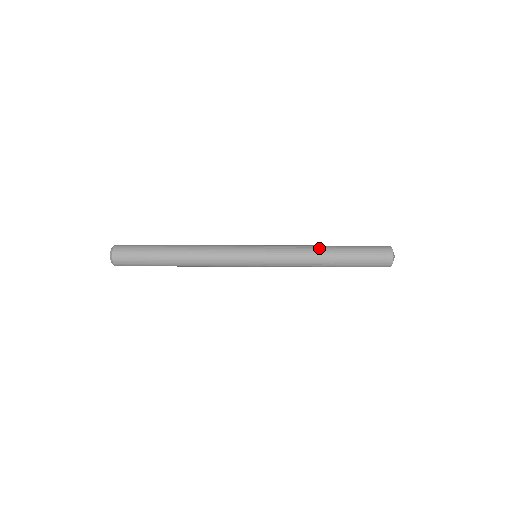
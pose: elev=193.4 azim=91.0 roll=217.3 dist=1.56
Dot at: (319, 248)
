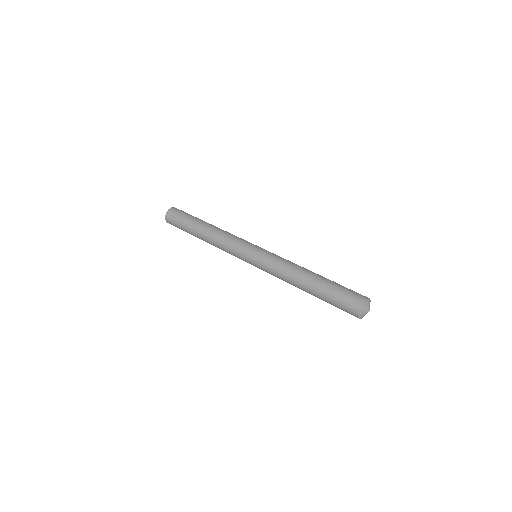
Dot at: (302, 270)
